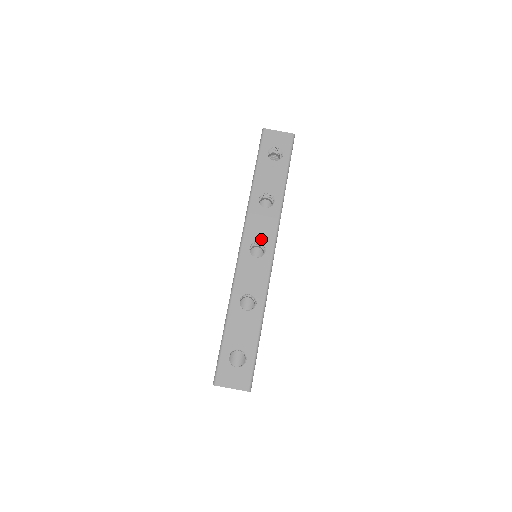
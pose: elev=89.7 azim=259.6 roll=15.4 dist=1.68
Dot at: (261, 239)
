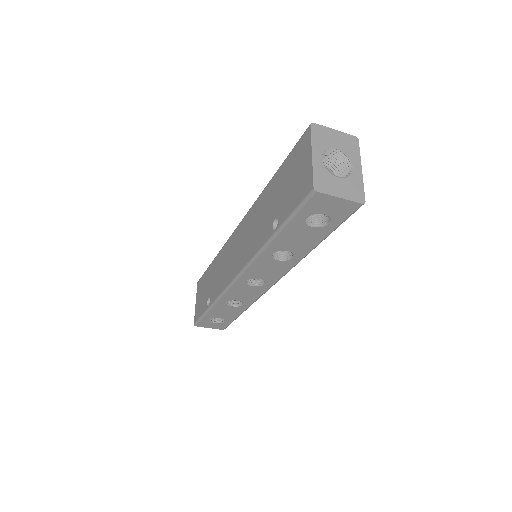
Dot at: (263, 278)
